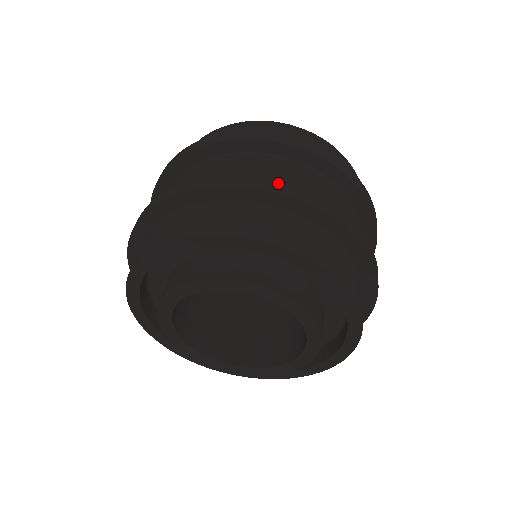
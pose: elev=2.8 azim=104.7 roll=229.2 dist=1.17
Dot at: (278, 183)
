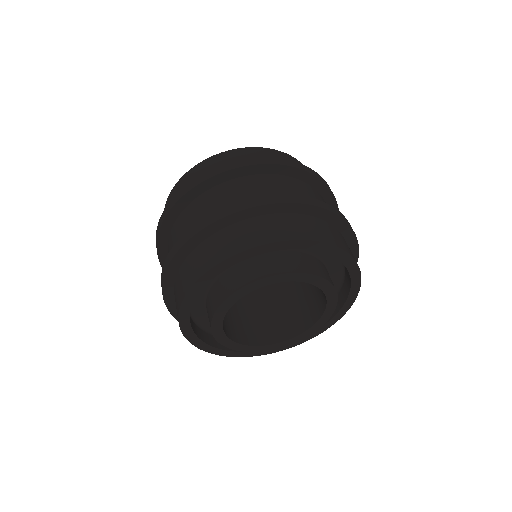
Dot at: (339, 211)
